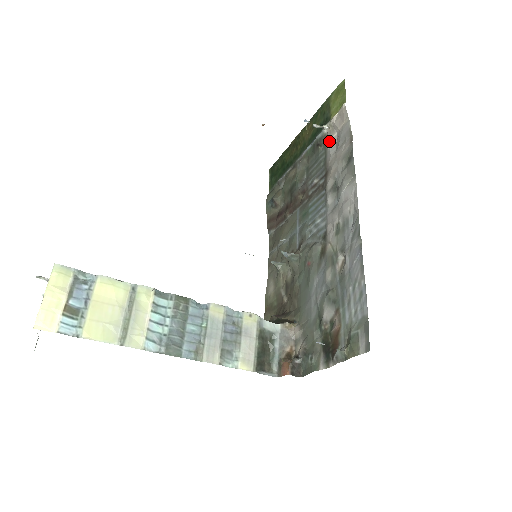
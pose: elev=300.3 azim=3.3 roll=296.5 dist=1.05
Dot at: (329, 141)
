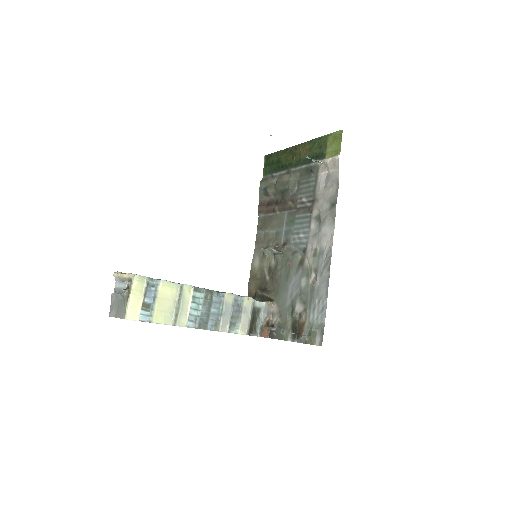
Dot at: (320, 174)
